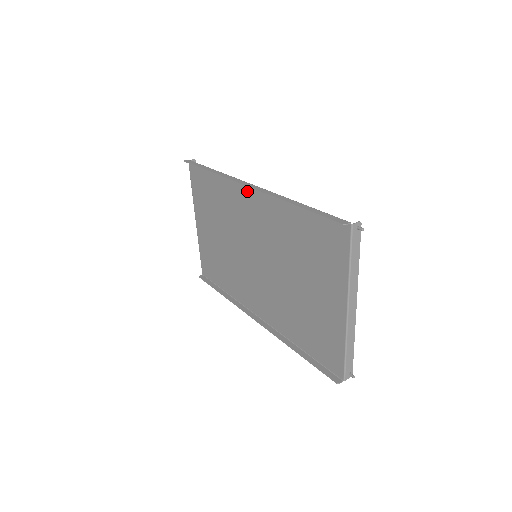
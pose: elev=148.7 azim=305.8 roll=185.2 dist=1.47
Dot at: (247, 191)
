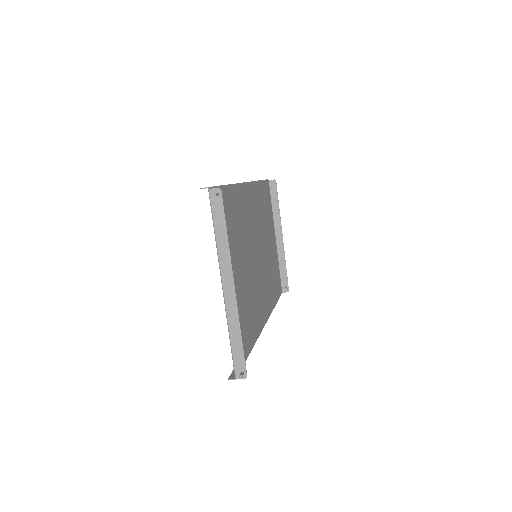
Dot at: (249, 191)
